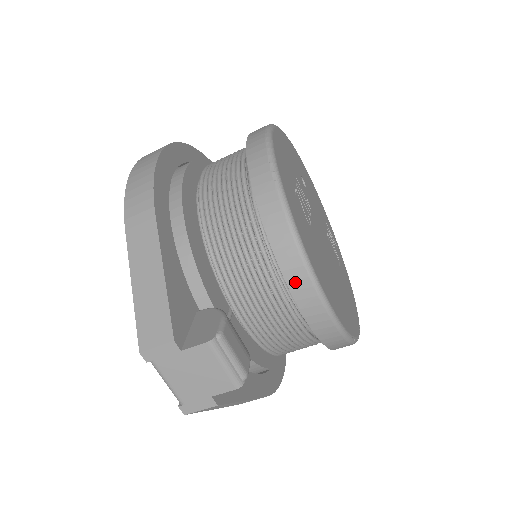
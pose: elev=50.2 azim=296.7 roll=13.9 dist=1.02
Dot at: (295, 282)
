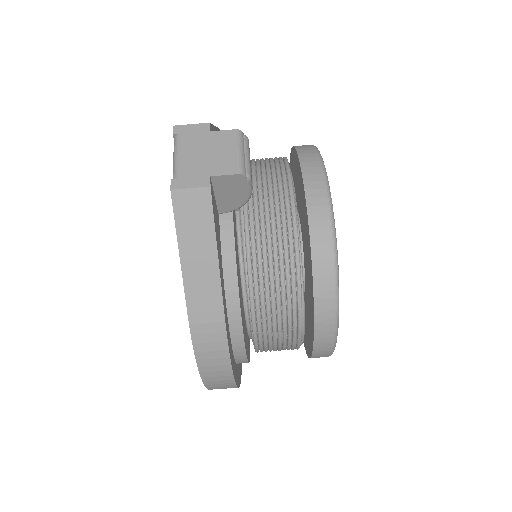
Dot at: (310, 175)
